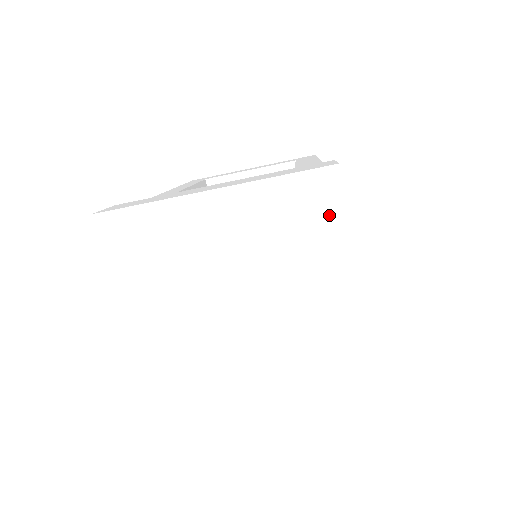
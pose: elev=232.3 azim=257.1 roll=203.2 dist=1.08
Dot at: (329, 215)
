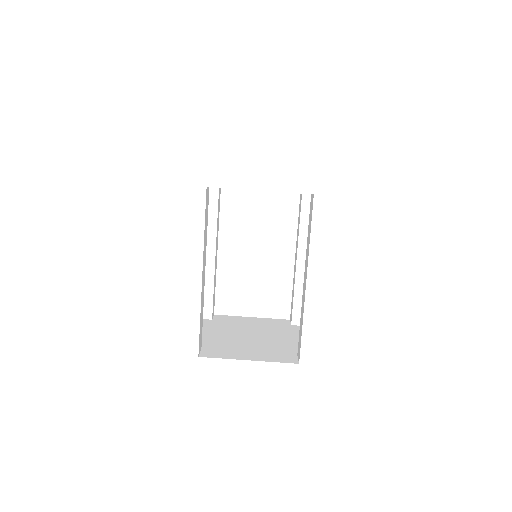
Dot at: occluded
